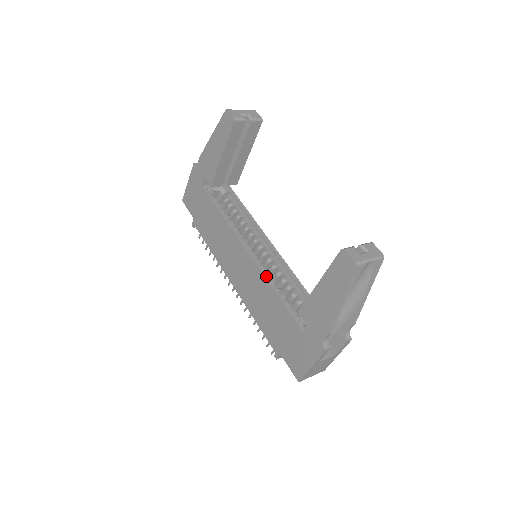
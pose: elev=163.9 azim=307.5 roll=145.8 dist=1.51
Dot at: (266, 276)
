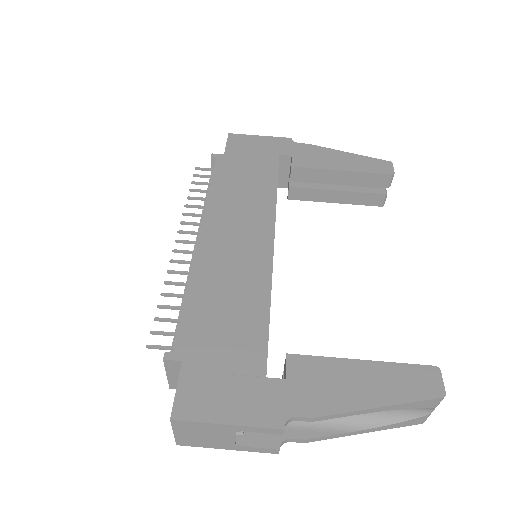
Dot at: occluded
